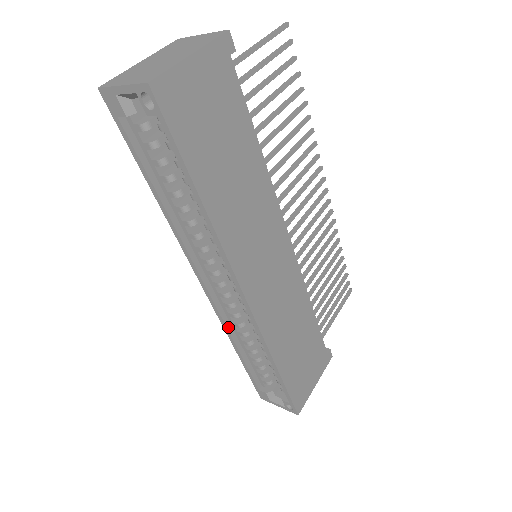
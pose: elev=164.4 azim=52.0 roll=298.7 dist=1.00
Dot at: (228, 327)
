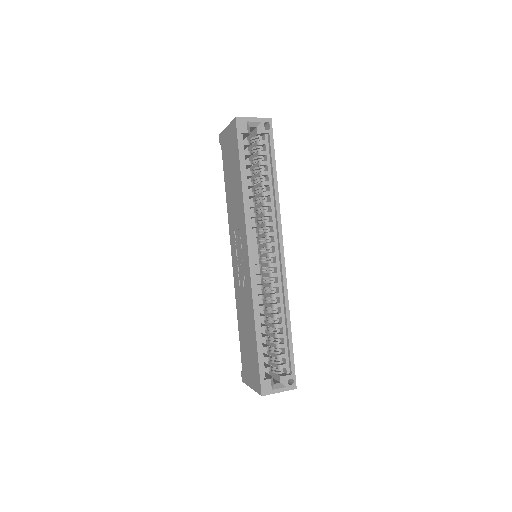
Dot at: (256, 300)
